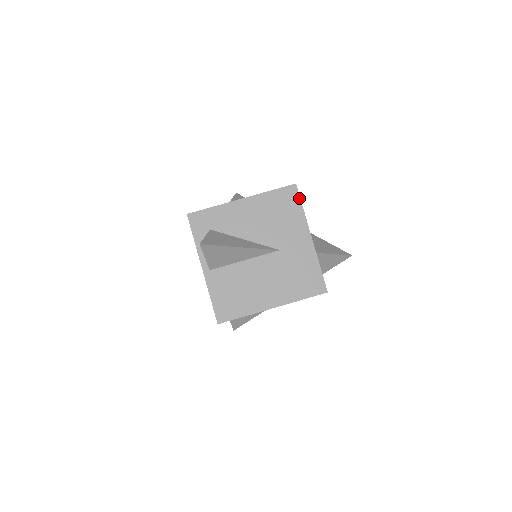
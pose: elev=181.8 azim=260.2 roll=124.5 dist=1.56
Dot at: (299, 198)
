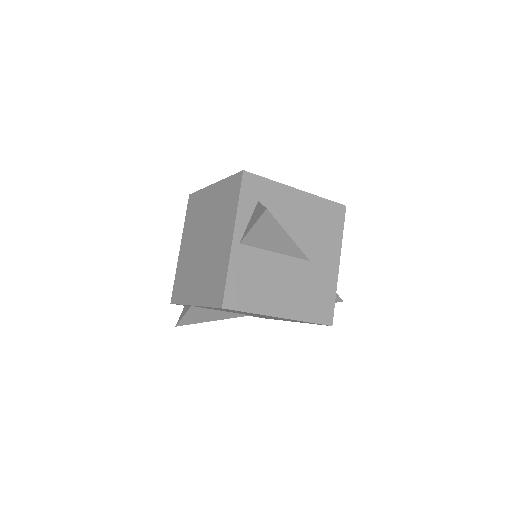
Dot at: (344, 221)
